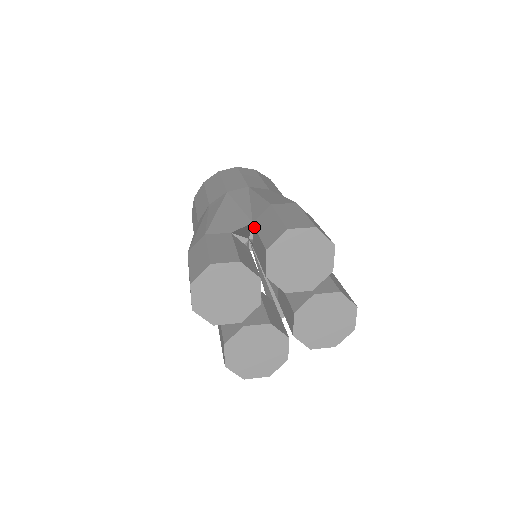
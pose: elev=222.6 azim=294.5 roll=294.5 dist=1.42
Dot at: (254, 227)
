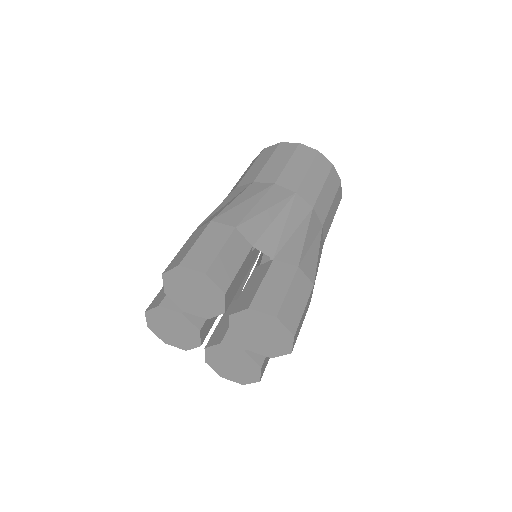
Dot at: occluded
